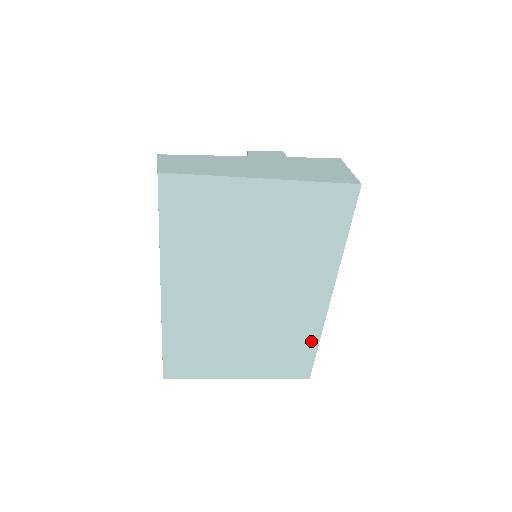
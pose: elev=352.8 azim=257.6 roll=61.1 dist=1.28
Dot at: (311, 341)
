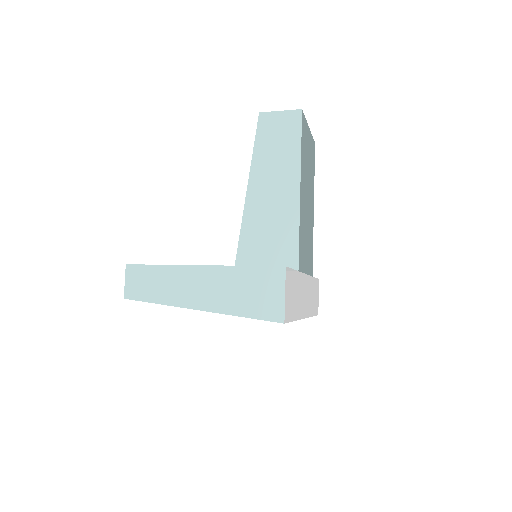
Dot at: occluded
